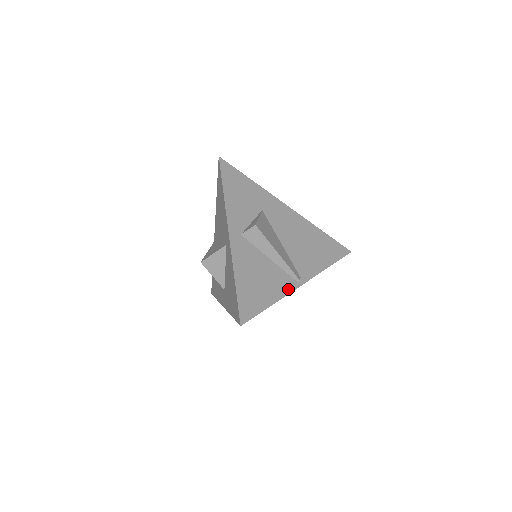
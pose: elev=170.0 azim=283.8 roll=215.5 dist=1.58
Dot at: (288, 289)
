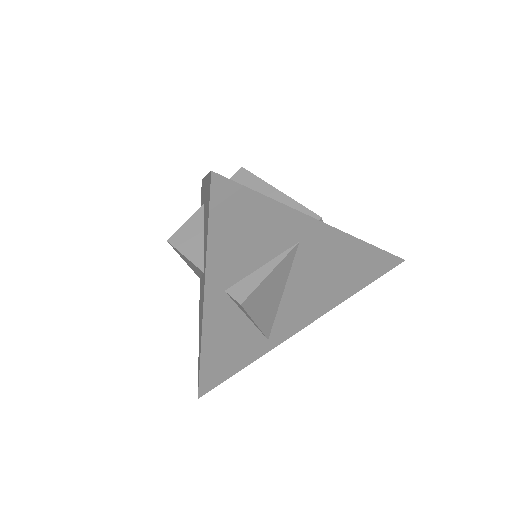
Dot at: (302, 213)
